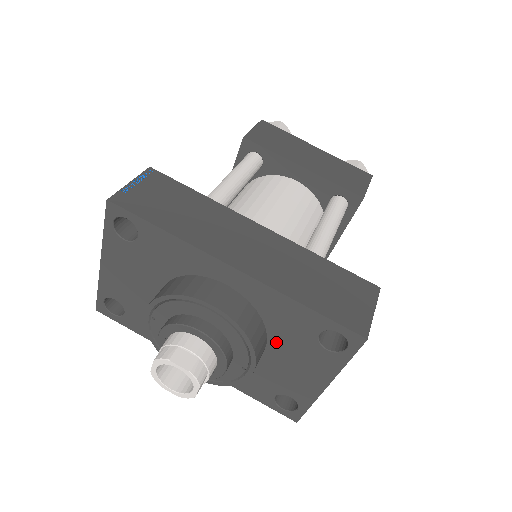
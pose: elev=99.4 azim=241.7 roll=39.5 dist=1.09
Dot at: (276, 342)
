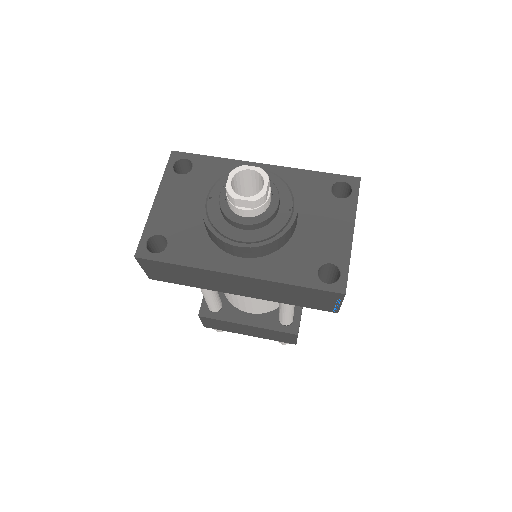
Dot at: (304, 209)
